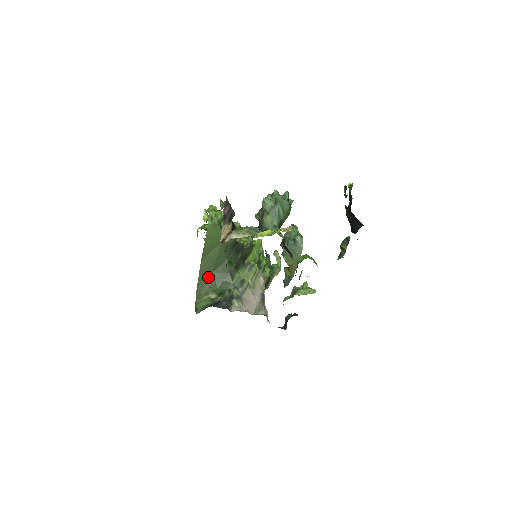
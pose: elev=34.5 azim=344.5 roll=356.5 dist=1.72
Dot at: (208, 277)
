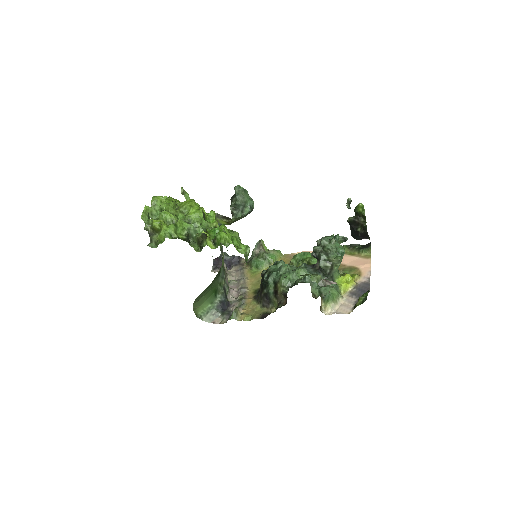
Dot at: (207, 288)
